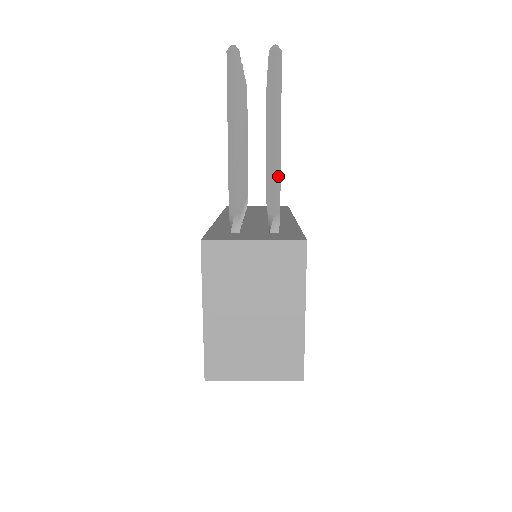
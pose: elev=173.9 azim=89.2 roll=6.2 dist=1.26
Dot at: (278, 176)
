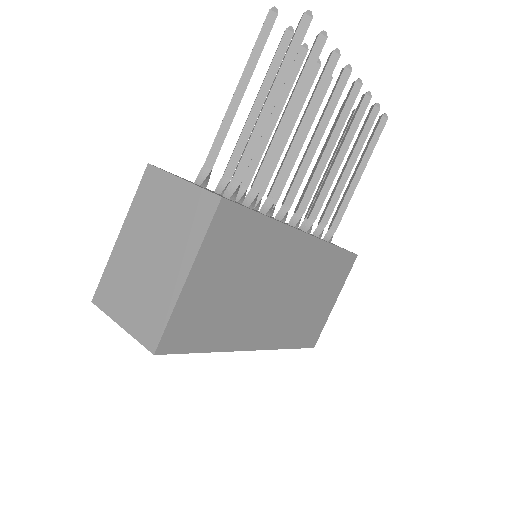
Dot at: (255, 141)
